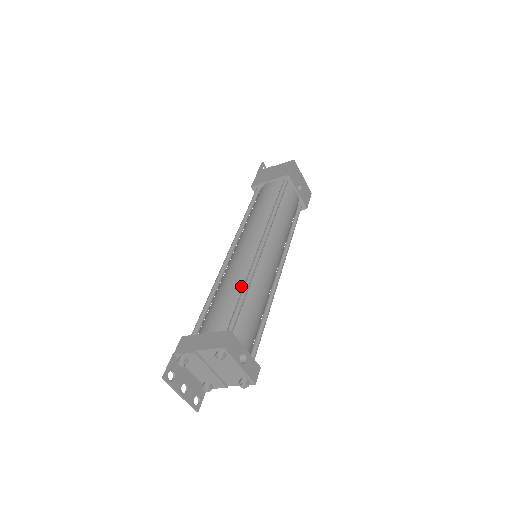
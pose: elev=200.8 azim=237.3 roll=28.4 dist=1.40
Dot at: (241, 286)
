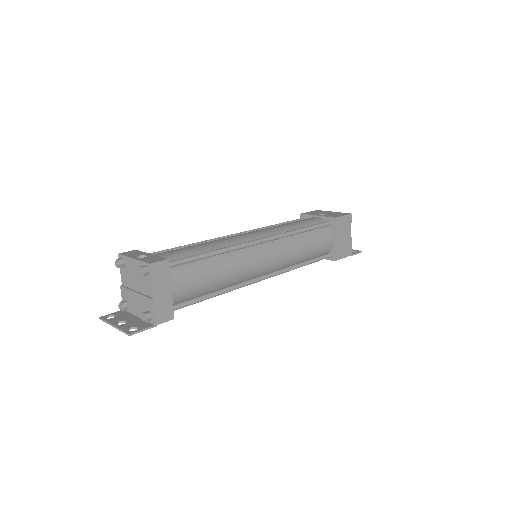
Dot at: occluded
